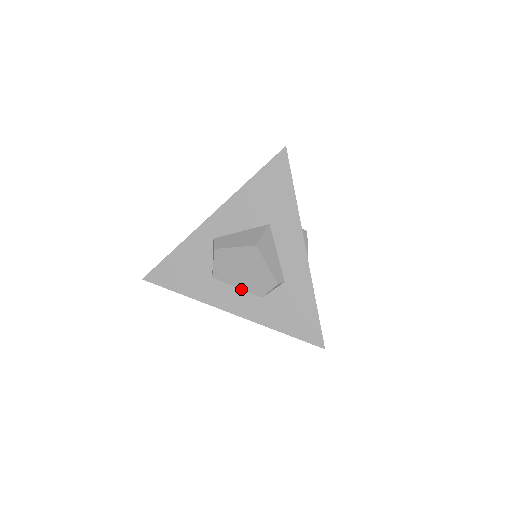
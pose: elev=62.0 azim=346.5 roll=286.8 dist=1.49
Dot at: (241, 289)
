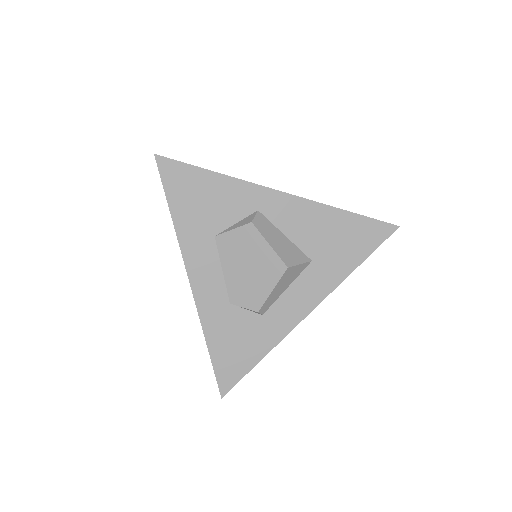
Dot at: (224, 276)
